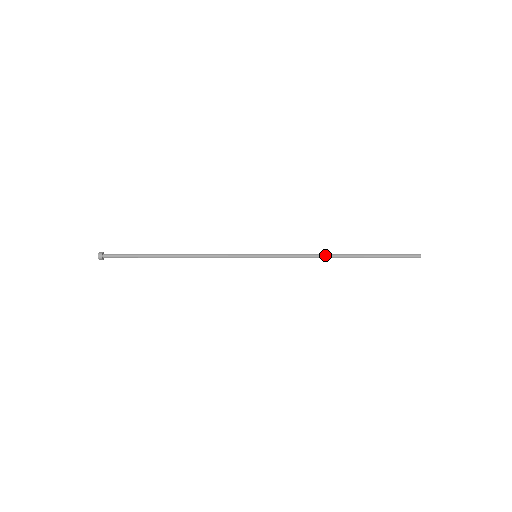
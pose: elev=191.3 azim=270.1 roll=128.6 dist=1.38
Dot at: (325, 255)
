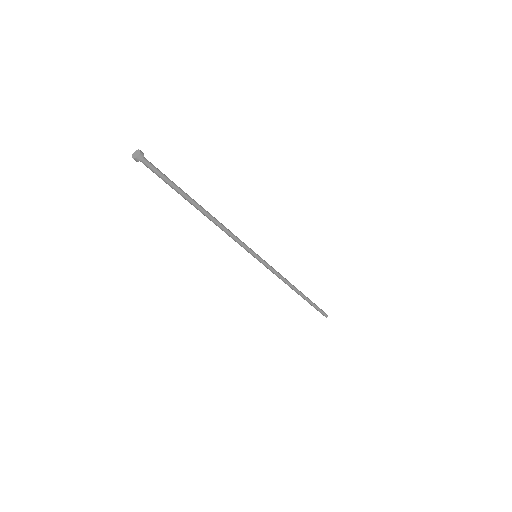
Dot at: occluded
